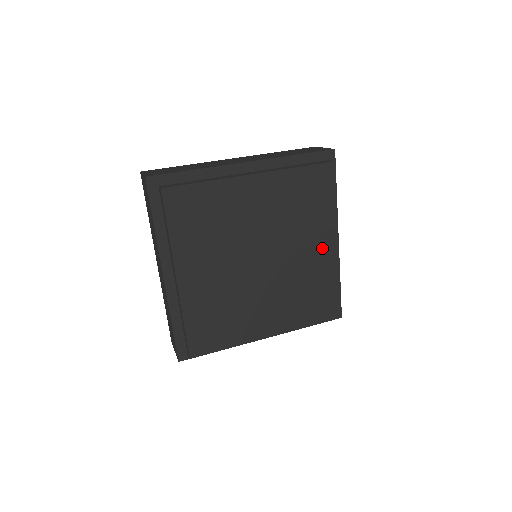
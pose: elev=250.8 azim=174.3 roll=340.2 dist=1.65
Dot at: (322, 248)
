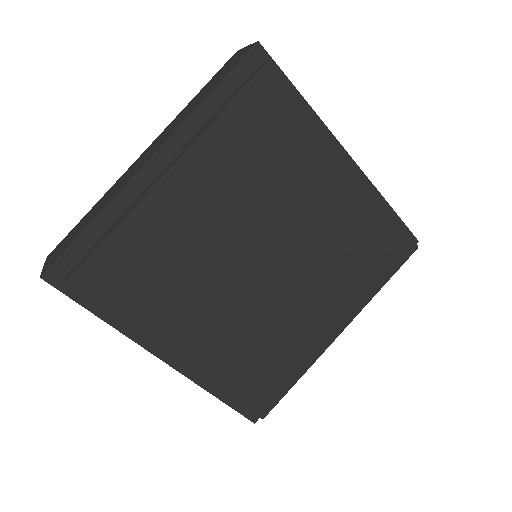
Dot at: (333, 188)
